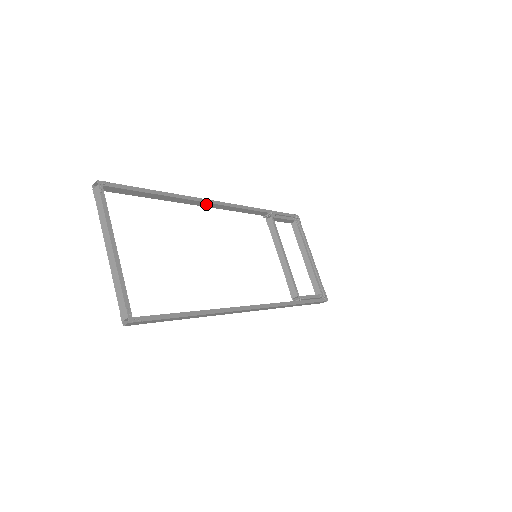
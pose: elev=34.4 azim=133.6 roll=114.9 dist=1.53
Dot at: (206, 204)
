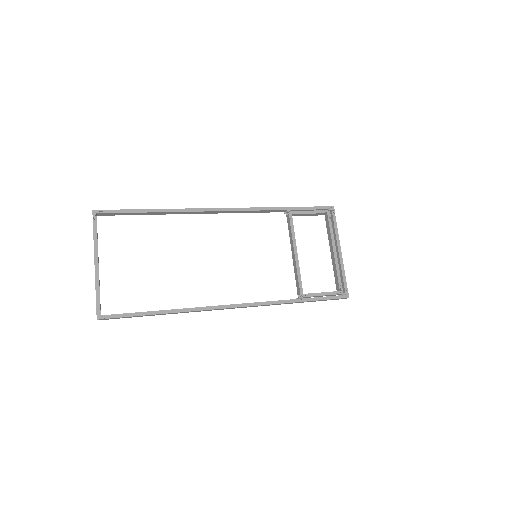
Dot at: (205, 212)
